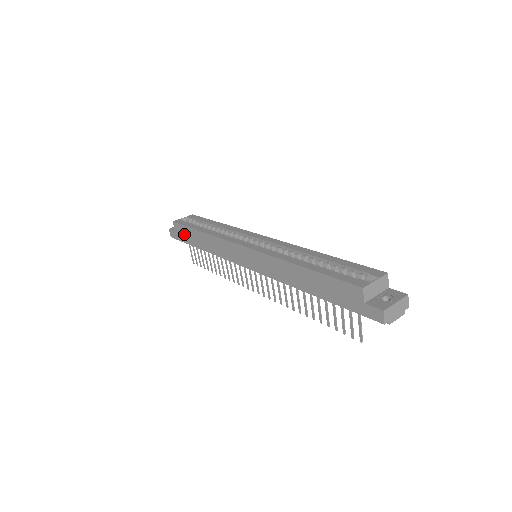
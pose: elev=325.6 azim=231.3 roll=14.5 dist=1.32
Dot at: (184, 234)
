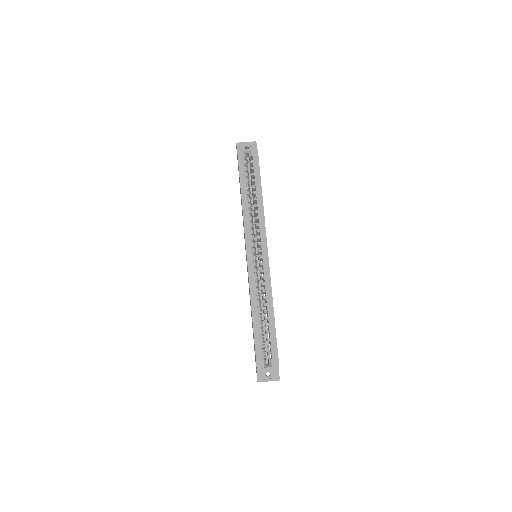
Dot at: occluded
